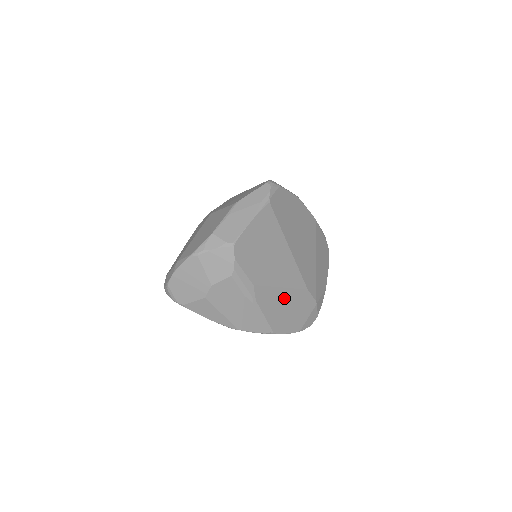
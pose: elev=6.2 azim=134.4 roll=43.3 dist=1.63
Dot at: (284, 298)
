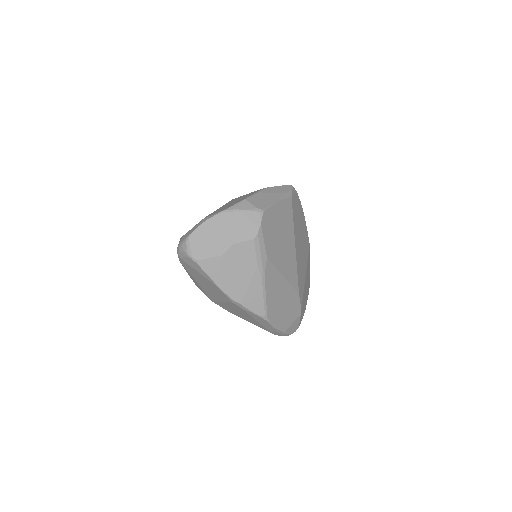
Dot at: (282, 289)
